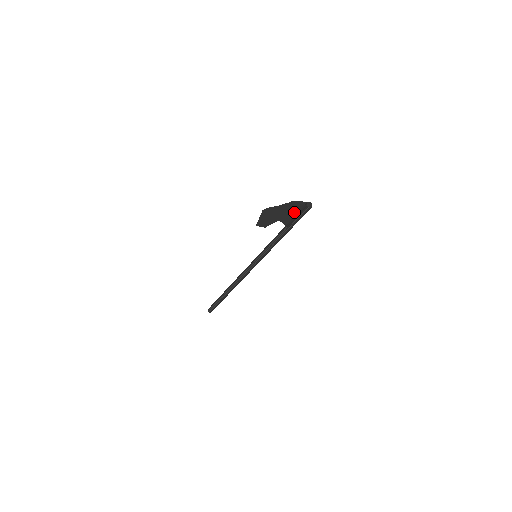
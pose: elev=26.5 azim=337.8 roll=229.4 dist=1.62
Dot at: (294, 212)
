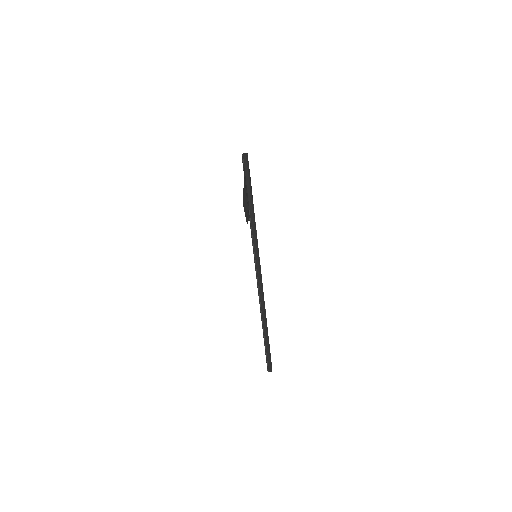
Dot at: occluded
